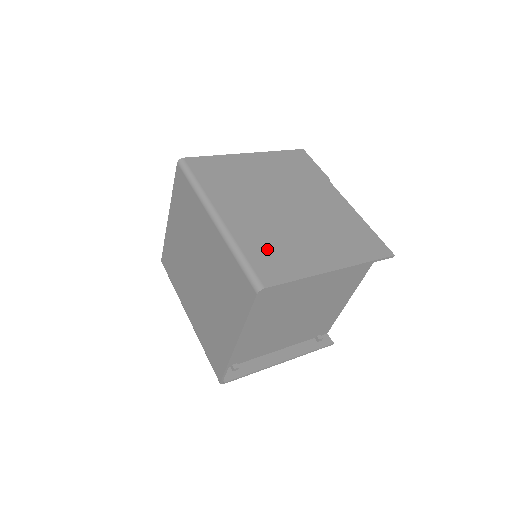
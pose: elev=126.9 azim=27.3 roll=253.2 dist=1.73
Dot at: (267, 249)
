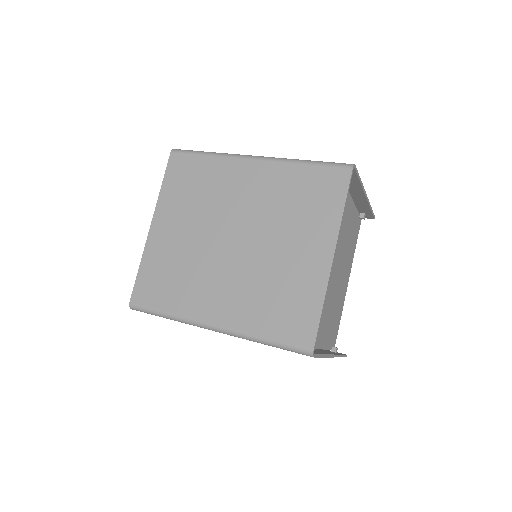
Dot at: occluded
